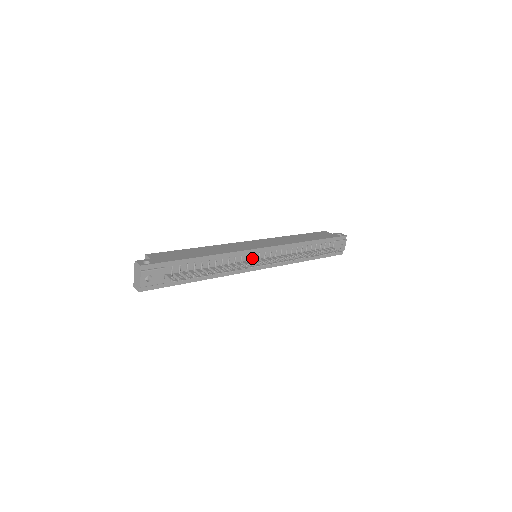
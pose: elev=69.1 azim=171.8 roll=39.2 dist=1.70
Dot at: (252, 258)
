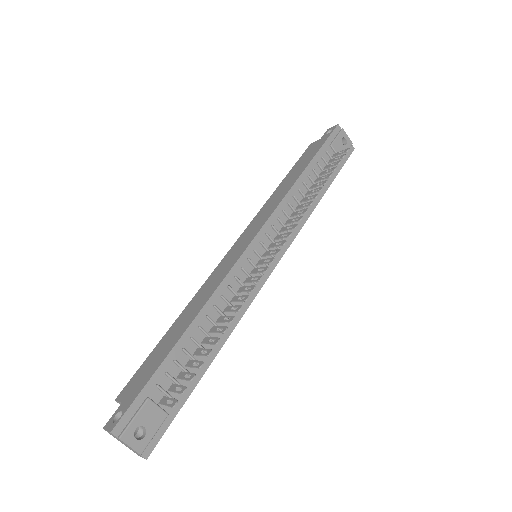
Dot at: (251, 265)
